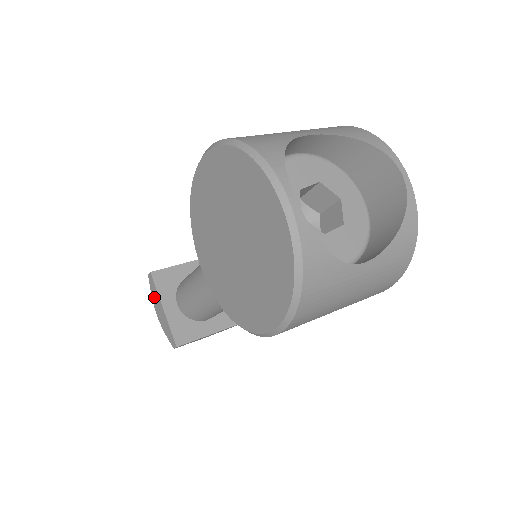
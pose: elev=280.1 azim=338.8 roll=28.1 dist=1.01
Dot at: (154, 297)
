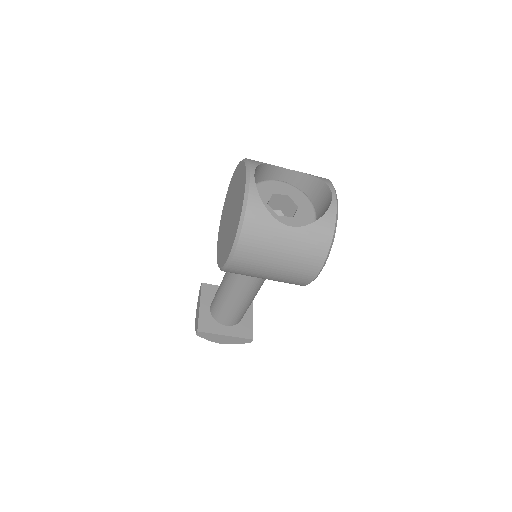
Dot at: (198, 301)
